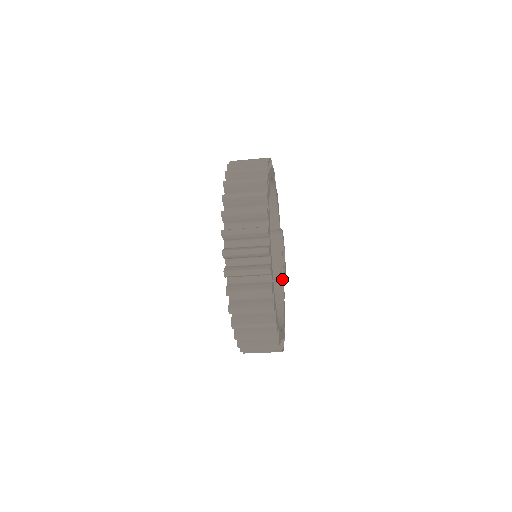
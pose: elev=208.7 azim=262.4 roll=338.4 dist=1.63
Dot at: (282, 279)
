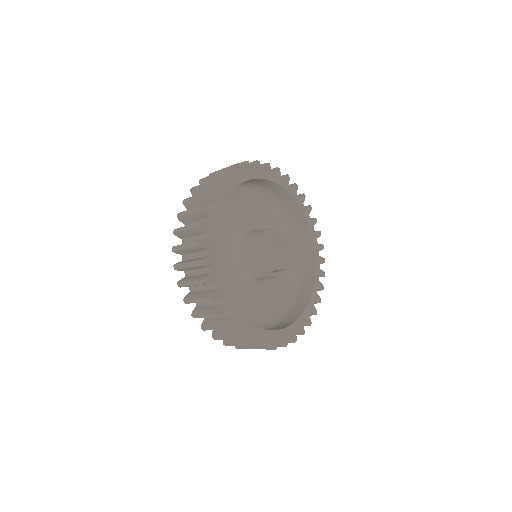
Dot at: (311, 293)
